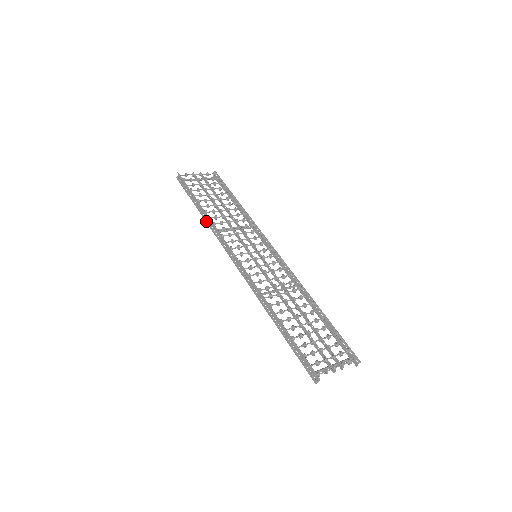
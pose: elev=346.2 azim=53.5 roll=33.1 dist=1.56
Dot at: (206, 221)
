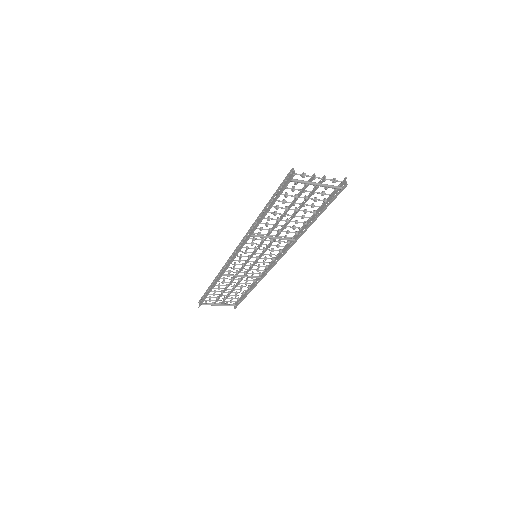
Dot at: (216, 282)
